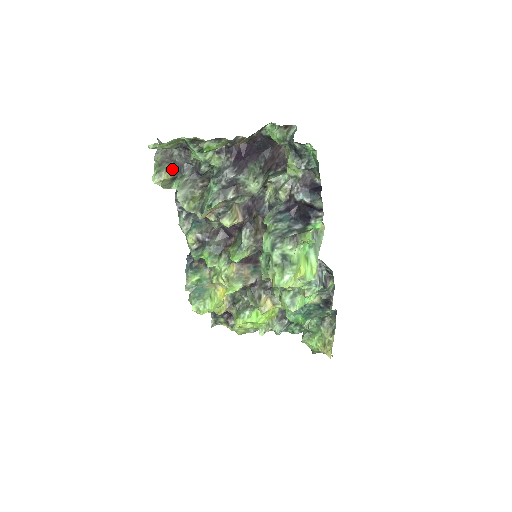
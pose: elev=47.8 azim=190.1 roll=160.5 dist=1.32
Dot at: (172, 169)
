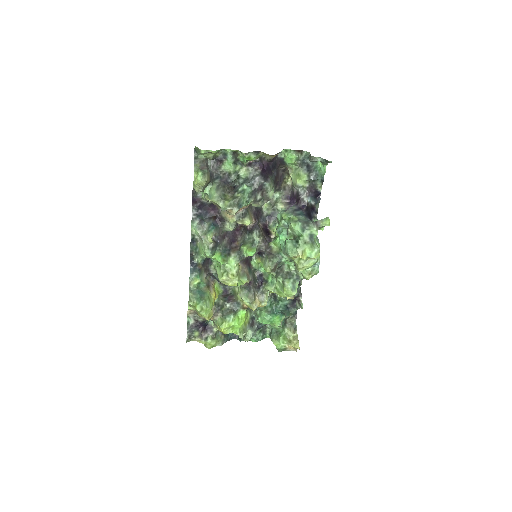
Dot at: (209, 175)
